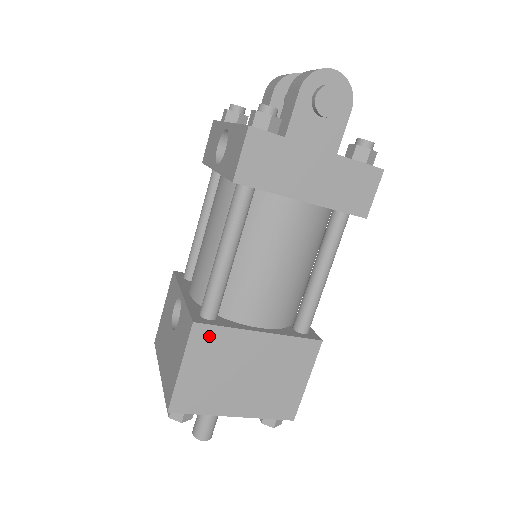
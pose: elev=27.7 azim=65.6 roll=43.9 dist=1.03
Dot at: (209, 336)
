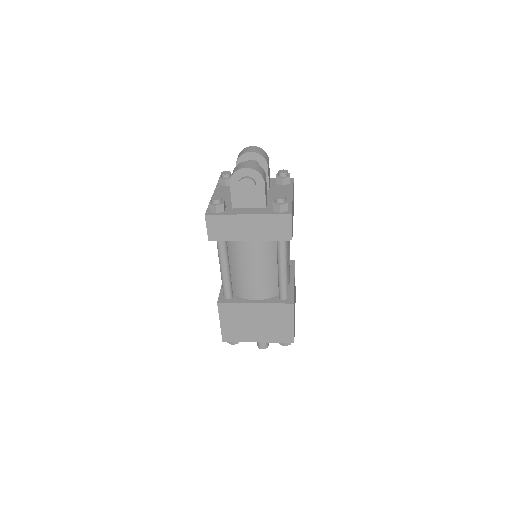
Dot at: (228, 308)
